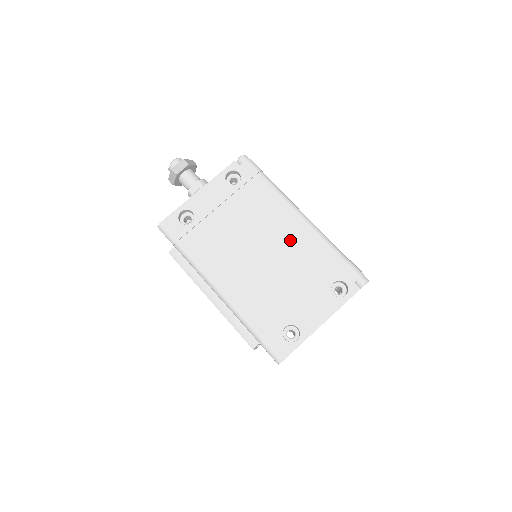
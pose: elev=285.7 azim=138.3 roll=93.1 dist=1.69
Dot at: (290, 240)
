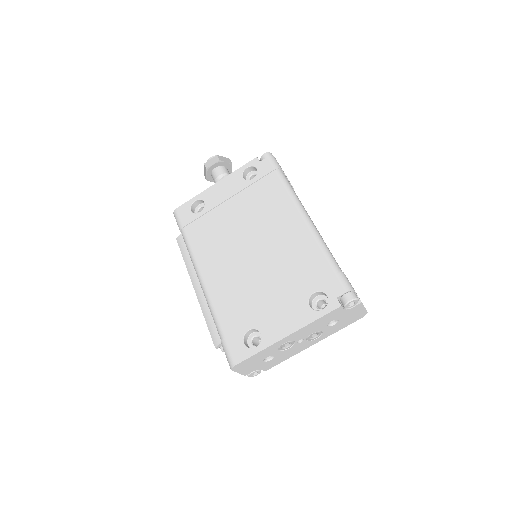
Dot at: (283, 240)
